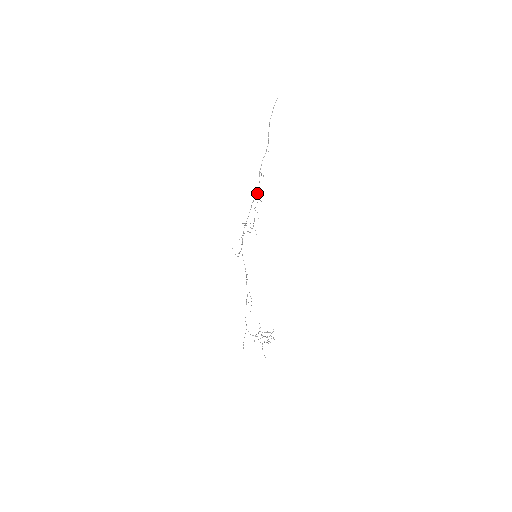
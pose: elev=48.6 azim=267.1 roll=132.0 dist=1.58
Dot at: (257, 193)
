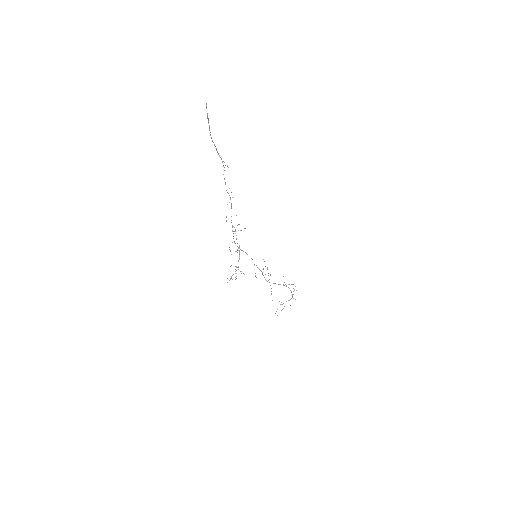
Dot at: occluded
